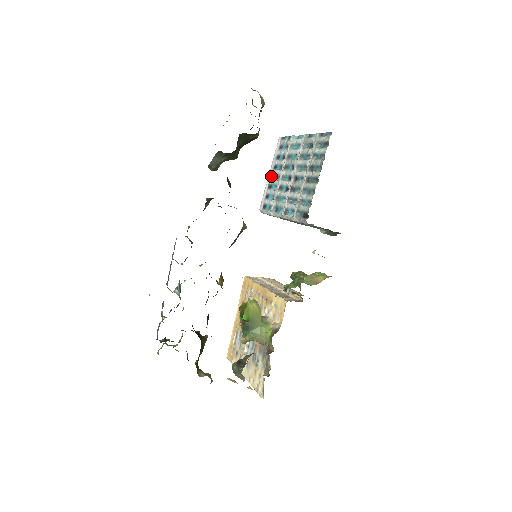
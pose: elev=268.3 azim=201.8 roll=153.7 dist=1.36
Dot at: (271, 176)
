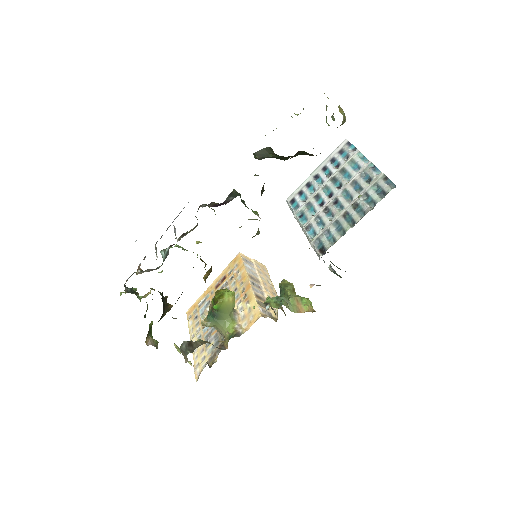
Dot at: (316, 175)
